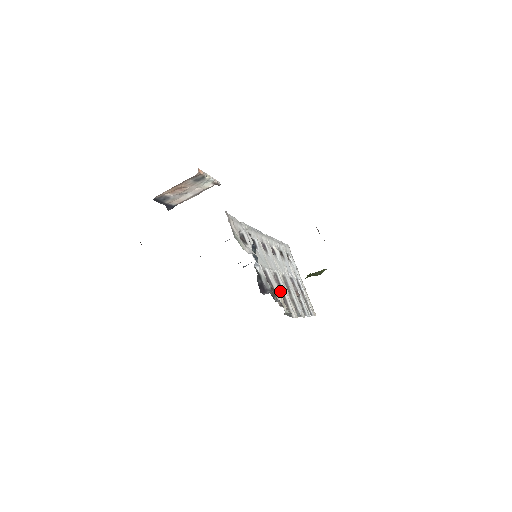
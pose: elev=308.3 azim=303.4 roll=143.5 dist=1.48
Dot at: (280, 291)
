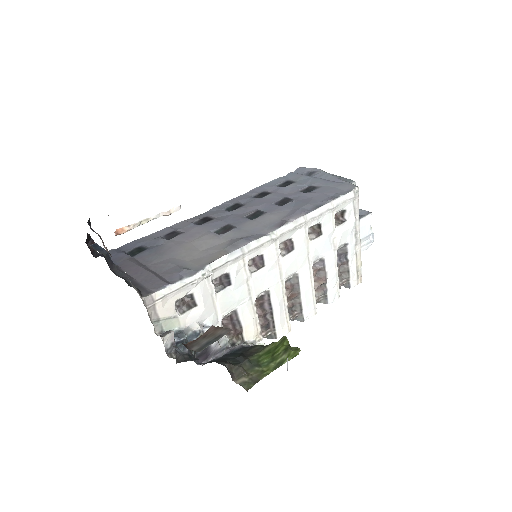
Dot at: (267, 312)
